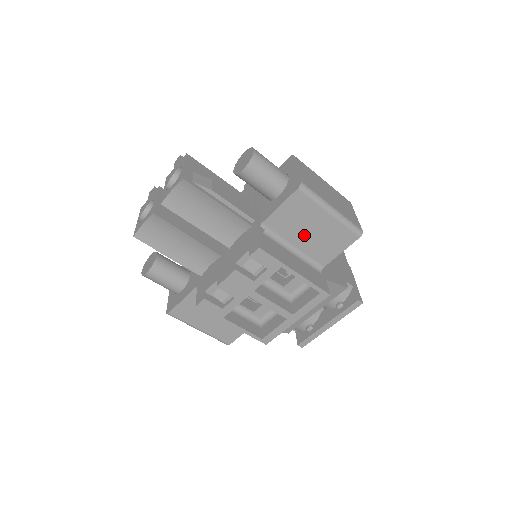
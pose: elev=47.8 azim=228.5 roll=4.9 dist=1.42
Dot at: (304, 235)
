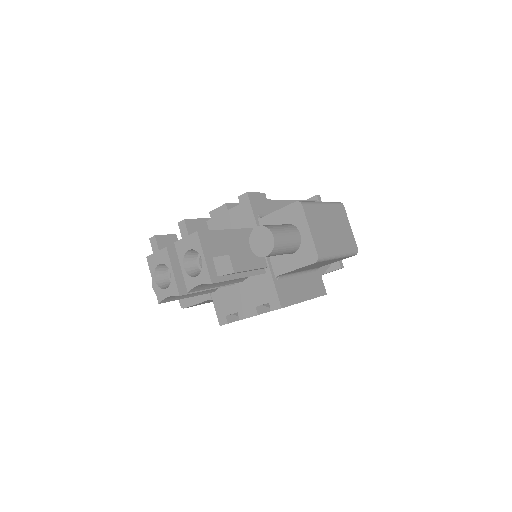
Dot at: occluded
